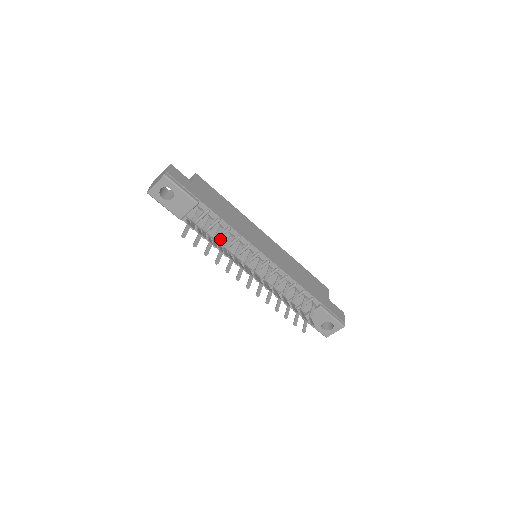
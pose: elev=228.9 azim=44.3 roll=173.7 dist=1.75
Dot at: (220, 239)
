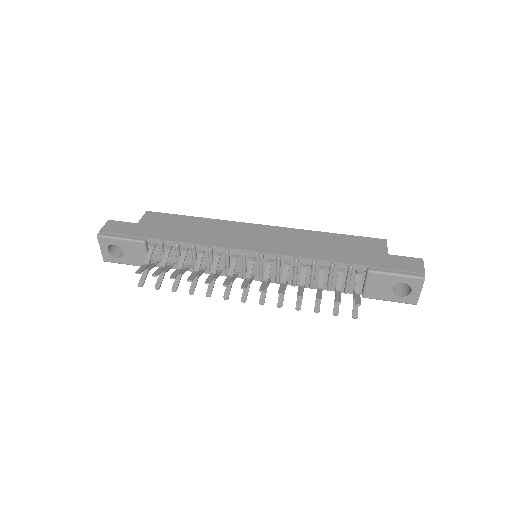
Dot at: occluded
